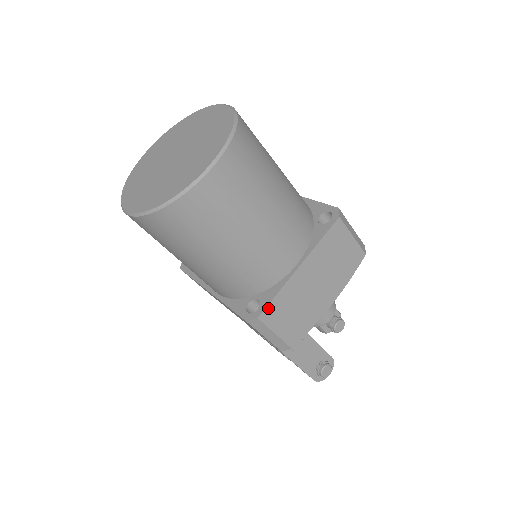
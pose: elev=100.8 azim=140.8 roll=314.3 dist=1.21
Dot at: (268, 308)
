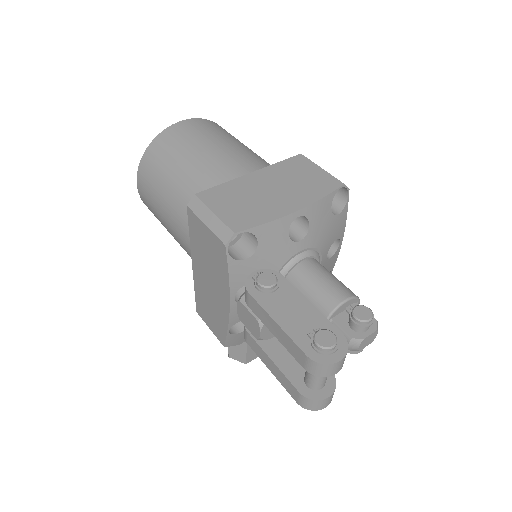
Dot at: (209, 191)
